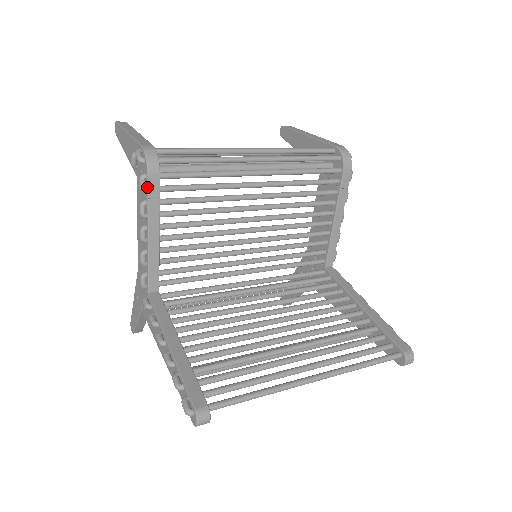
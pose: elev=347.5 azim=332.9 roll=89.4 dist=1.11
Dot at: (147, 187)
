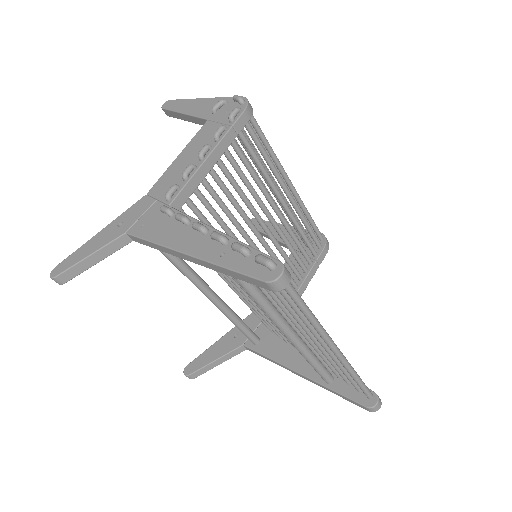
Dot at: (238, 117)
